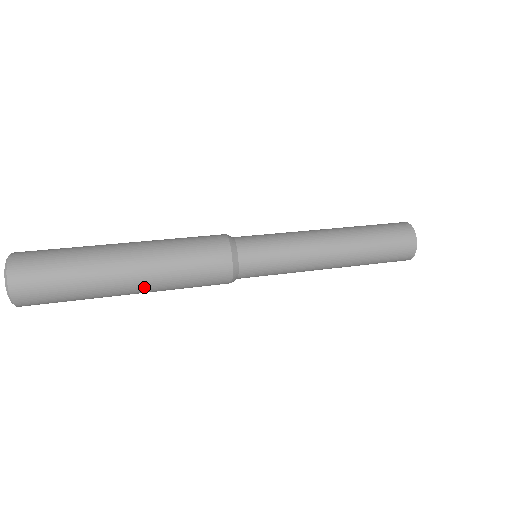
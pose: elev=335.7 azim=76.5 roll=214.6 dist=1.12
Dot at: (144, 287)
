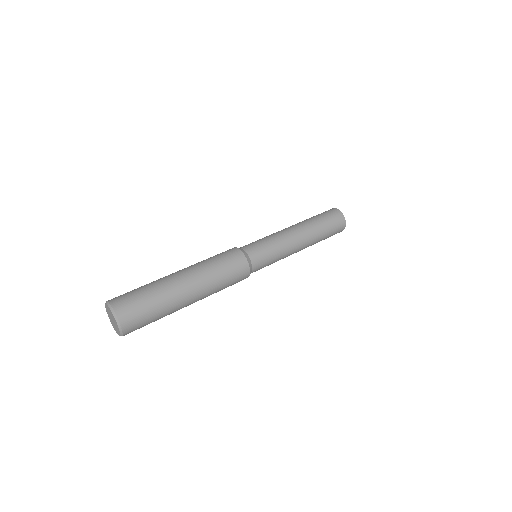
Dot at: occluded
